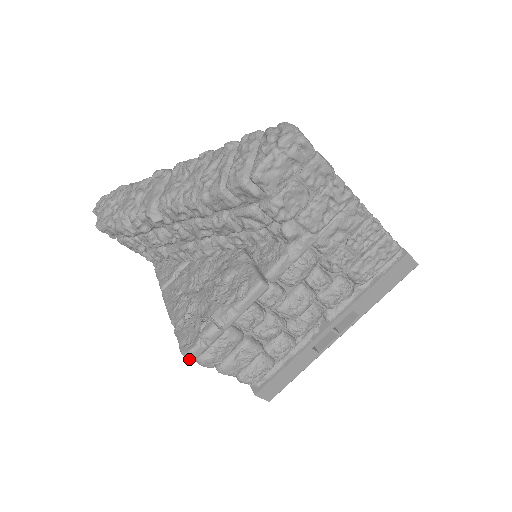
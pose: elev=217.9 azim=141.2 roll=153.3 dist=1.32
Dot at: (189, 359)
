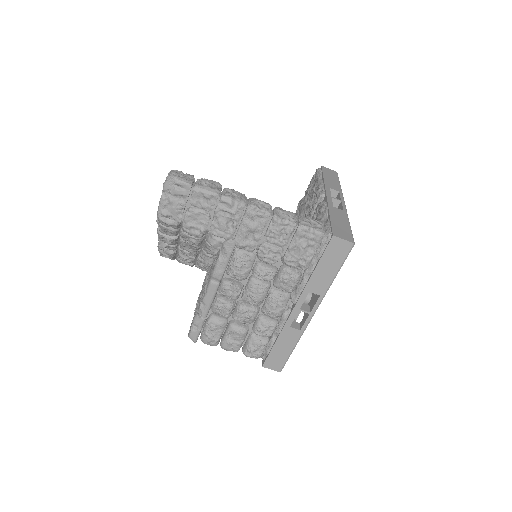
Dot at: (192, 340)
